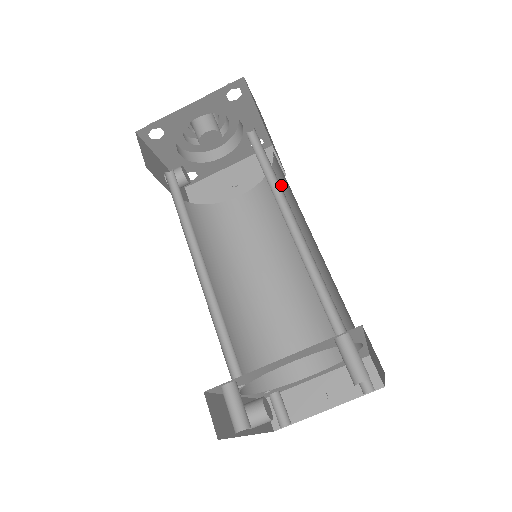
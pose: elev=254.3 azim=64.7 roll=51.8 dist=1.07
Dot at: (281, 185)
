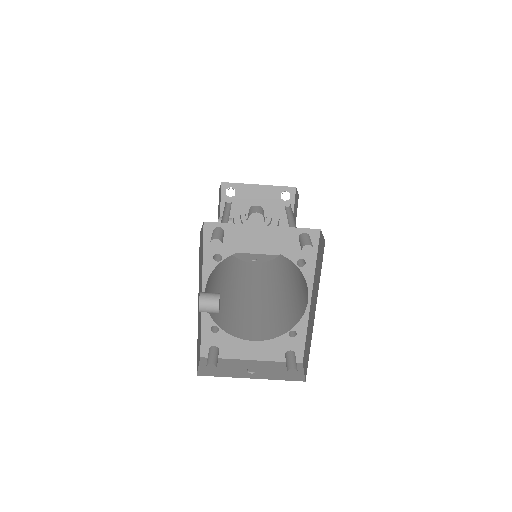
Dot at: occluded
